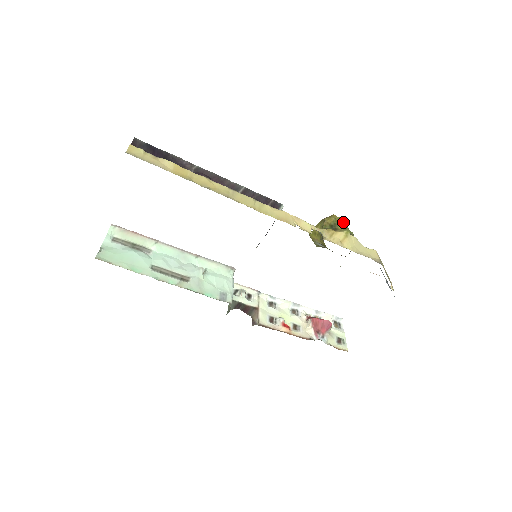
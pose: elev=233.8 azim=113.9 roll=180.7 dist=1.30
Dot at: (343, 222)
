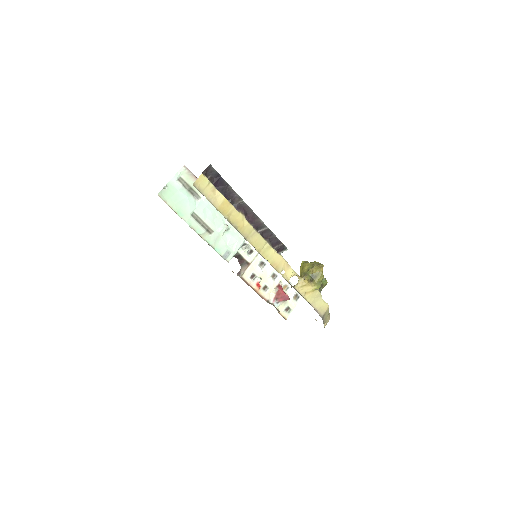
Dot at: (322, 278)
